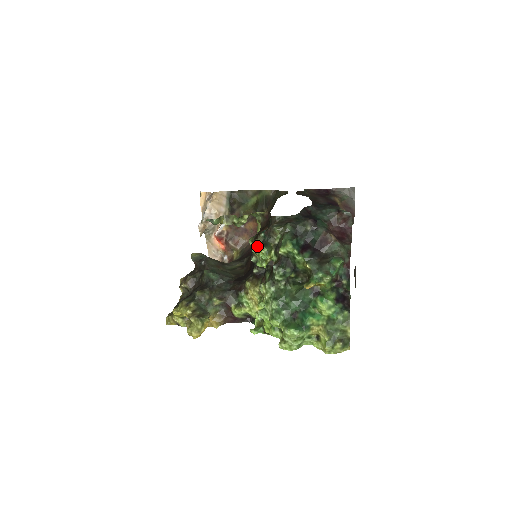
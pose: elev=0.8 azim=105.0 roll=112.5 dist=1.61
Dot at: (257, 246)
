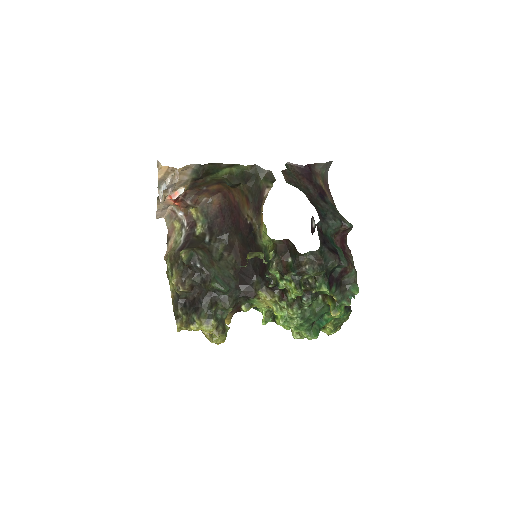
Dot at: (282, 277)
